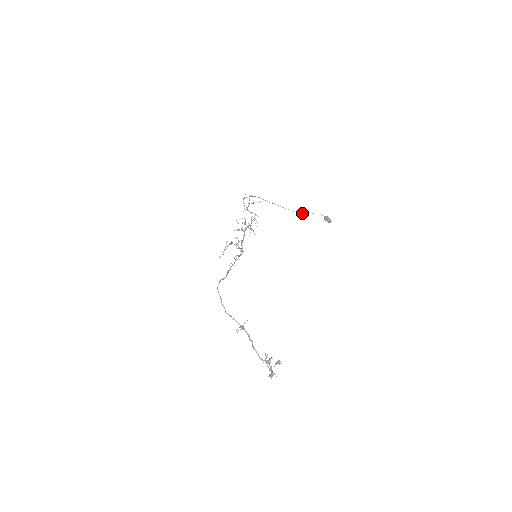
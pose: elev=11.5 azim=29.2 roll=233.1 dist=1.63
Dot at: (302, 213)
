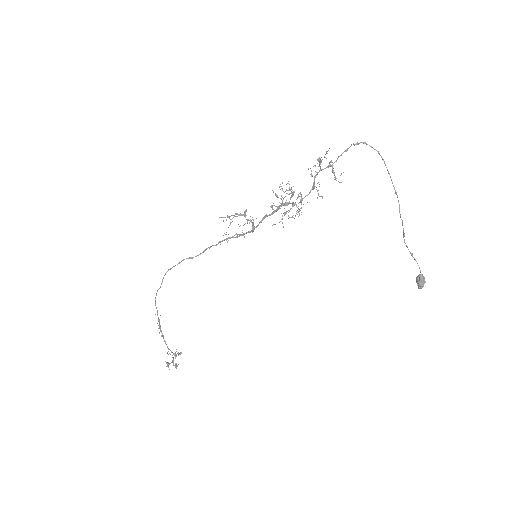
Dot at: (404, 235)
